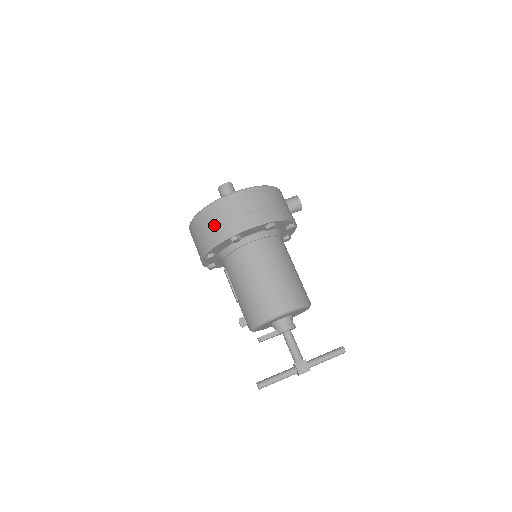
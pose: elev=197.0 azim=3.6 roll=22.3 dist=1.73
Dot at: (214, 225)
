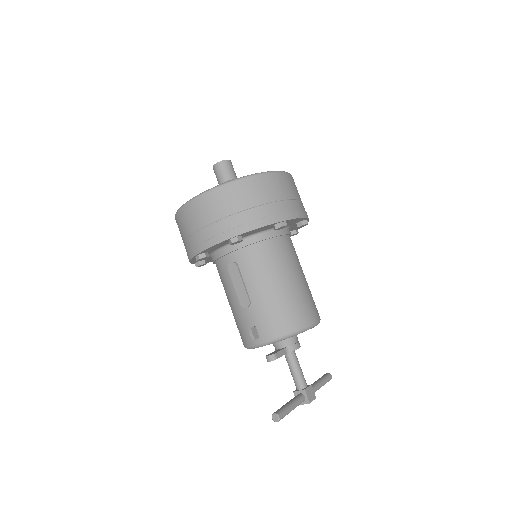
Dot at: (260, 201)
